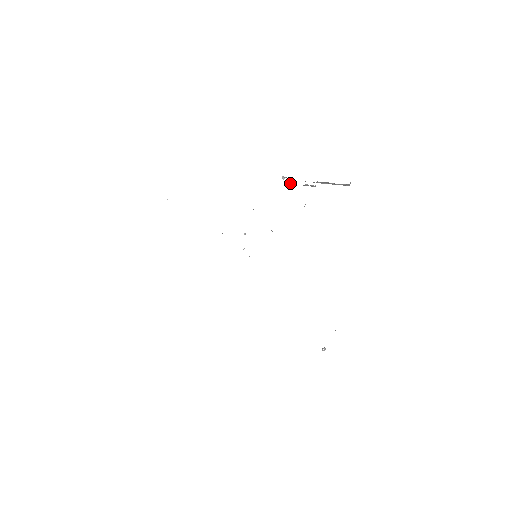
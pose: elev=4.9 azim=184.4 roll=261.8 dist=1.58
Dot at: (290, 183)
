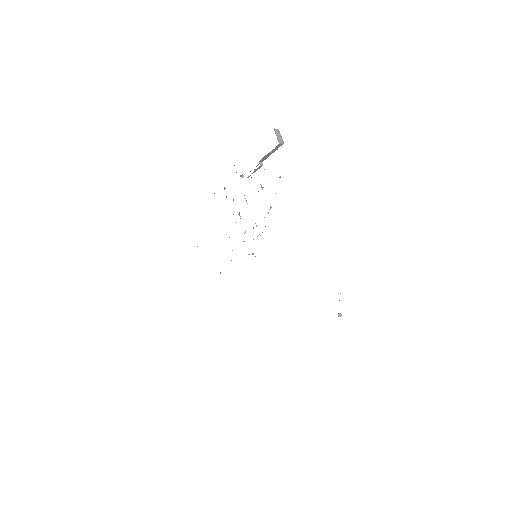
Dot at: (247, 177)
